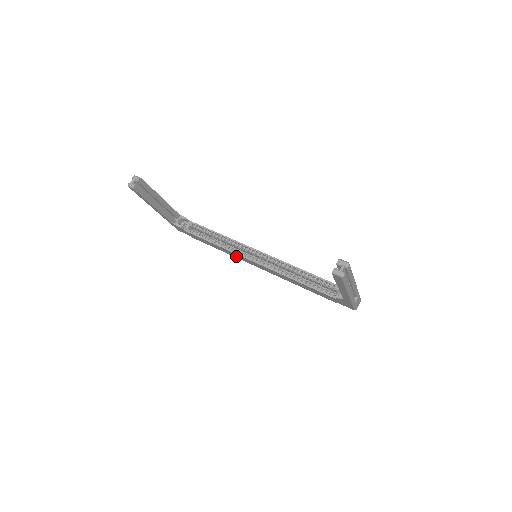
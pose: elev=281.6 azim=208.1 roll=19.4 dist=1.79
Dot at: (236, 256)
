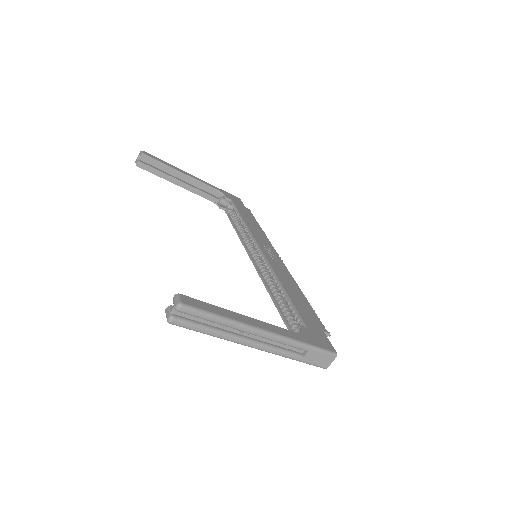
Dot at: occluded
